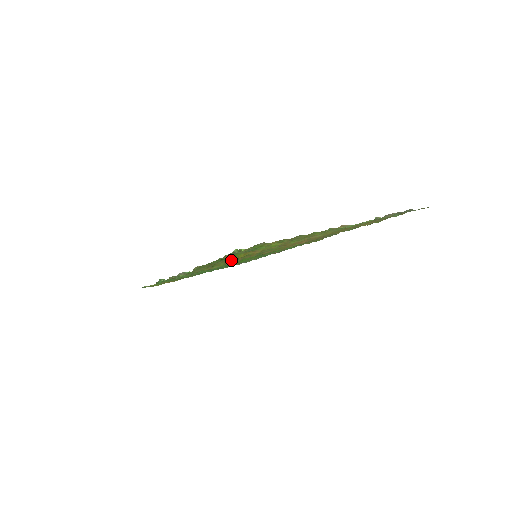
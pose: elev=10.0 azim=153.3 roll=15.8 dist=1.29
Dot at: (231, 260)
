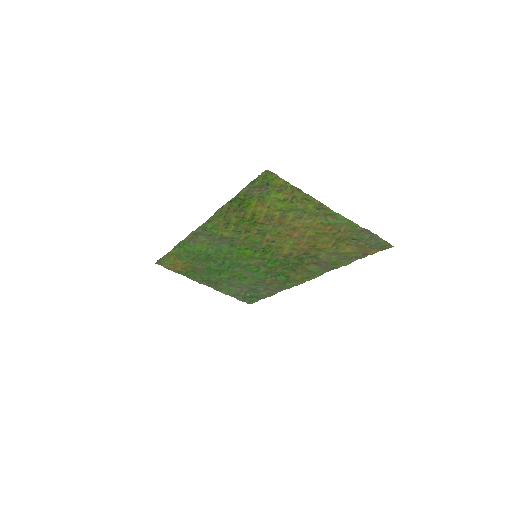
Dot at: (242, 225)
